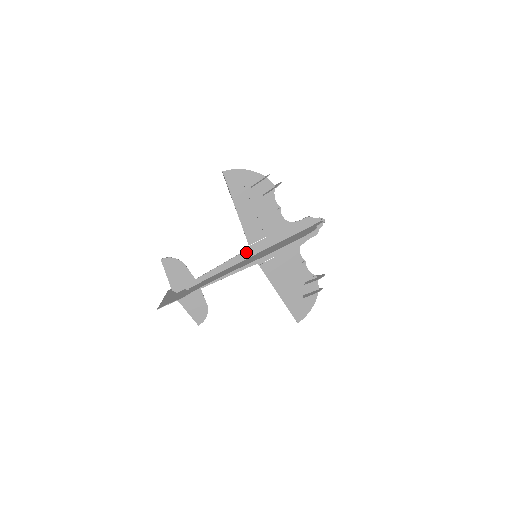
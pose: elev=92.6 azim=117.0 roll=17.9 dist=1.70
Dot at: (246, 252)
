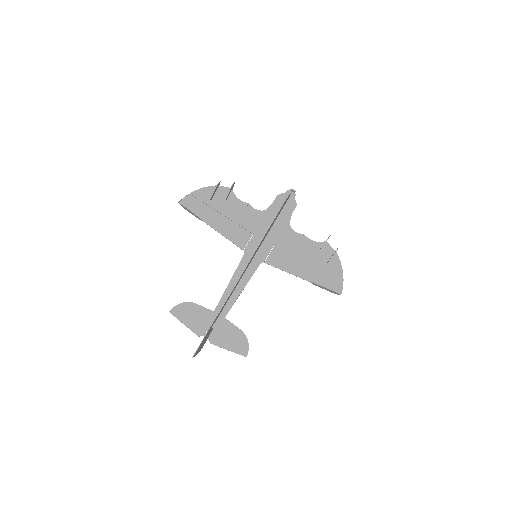
Dot at: (244, 258)
